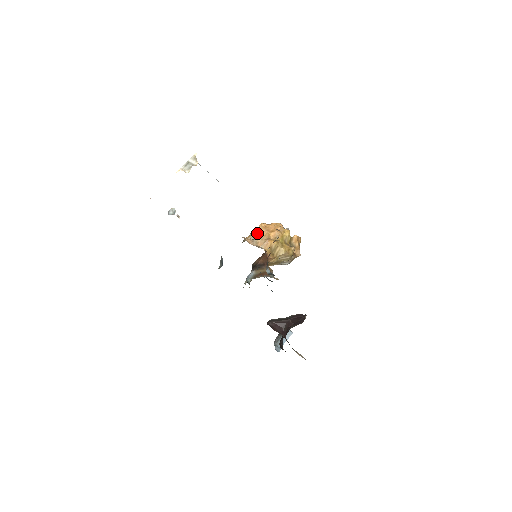
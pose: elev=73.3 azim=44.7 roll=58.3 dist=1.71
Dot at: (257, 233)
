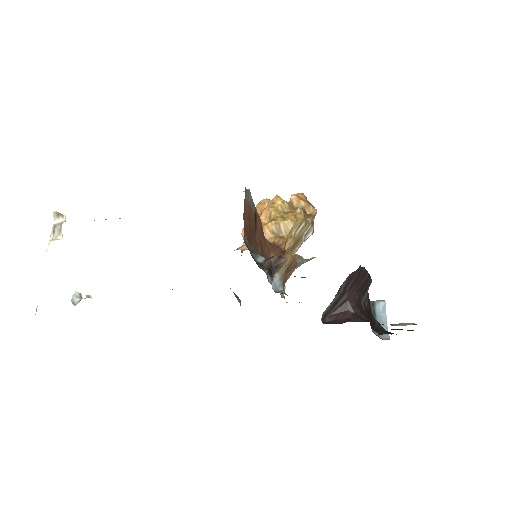
Dot at: occluded
